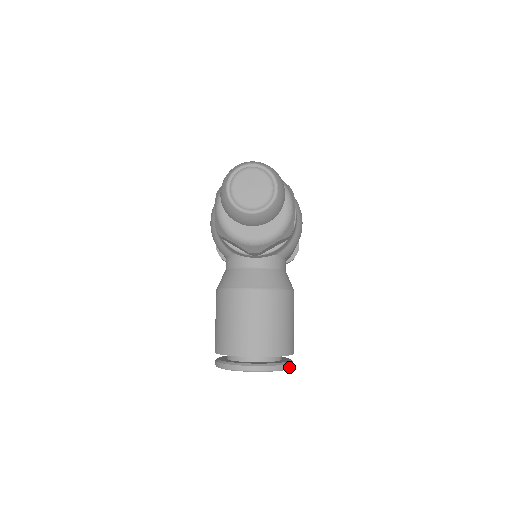
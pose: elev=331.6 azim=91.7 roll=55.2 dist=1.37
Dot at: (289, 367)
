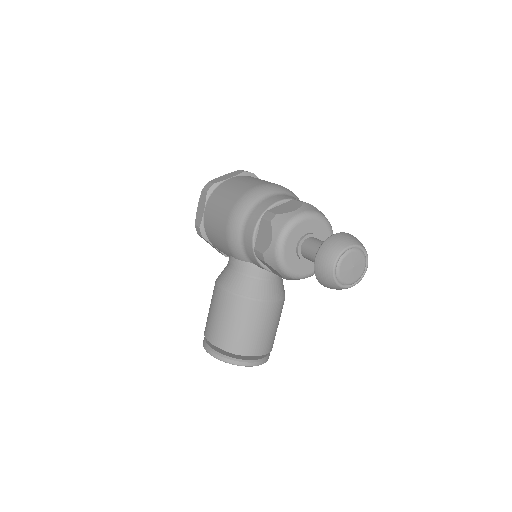
Dot at: occluded
